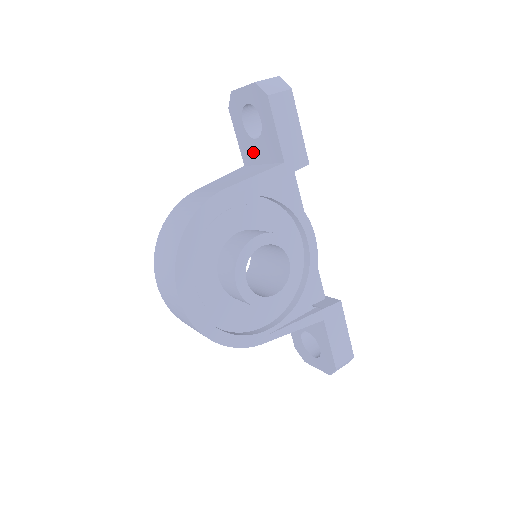
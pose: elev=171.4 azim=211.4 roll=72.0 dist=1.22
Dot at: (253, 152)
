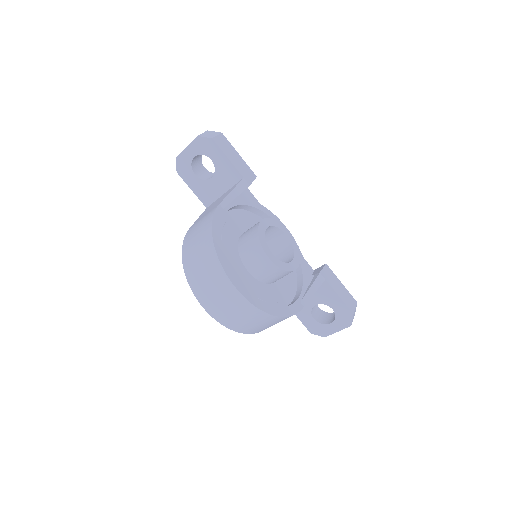
Dot at: (212, 190)
